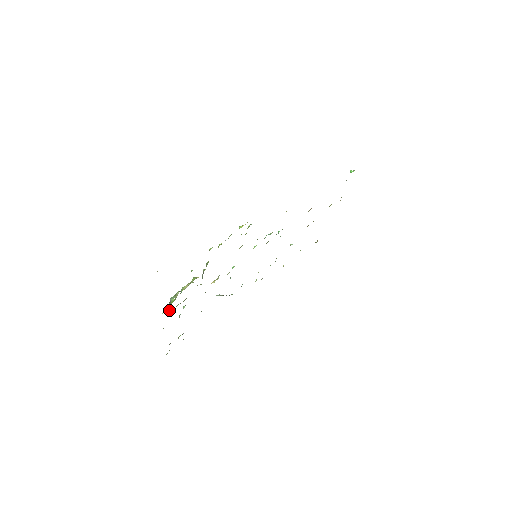
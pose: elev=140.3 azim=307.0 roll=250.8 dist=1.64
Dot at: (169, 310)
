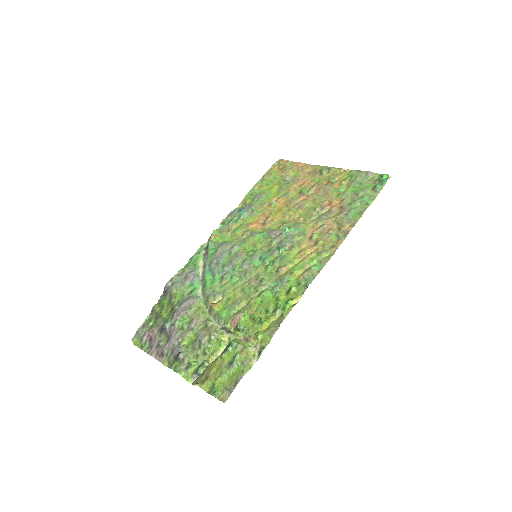
Dot at: (180, 359)
